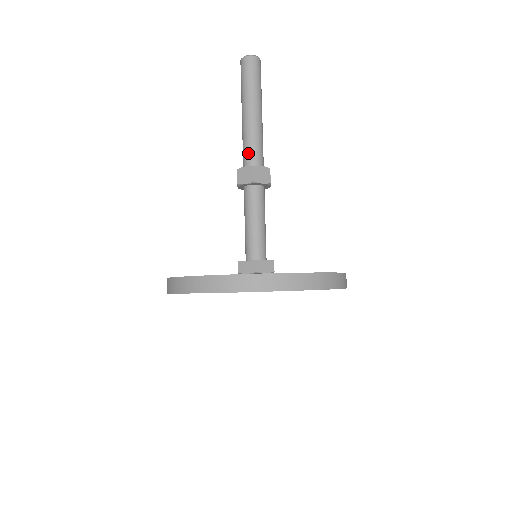
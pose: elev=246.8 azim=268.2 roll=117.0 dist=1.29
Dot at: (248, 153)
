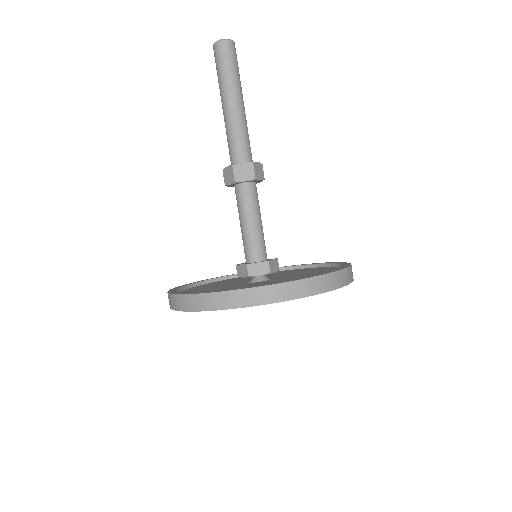
Dot at: (230, 150)
